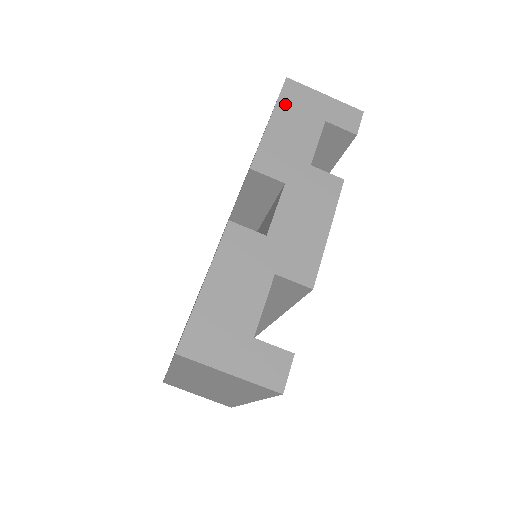
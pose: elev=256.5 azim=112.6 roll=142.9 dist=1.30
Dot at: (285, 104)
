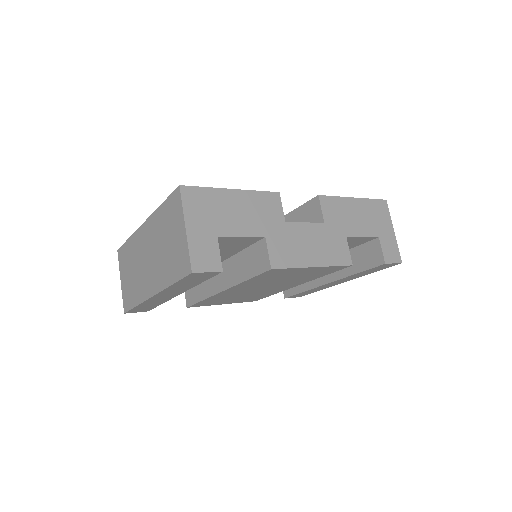
Dot at: (371, 205)
